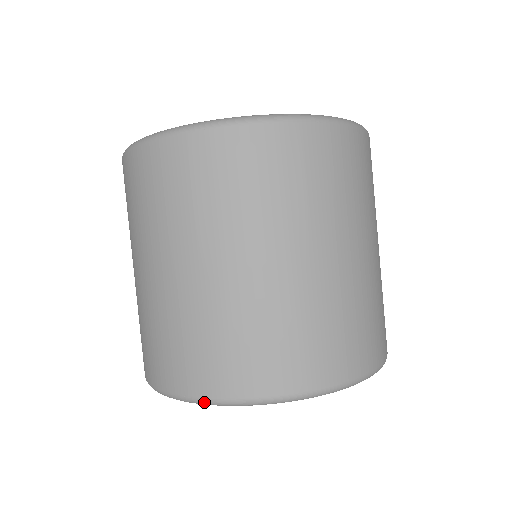
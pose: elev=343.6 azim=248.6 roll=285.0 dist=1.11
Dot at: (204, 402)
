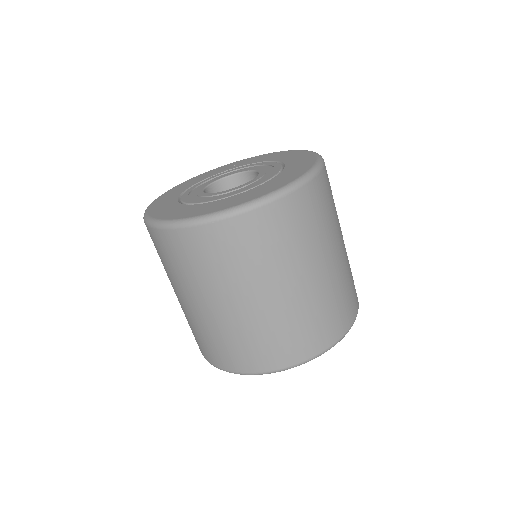
Dot at: occluded
